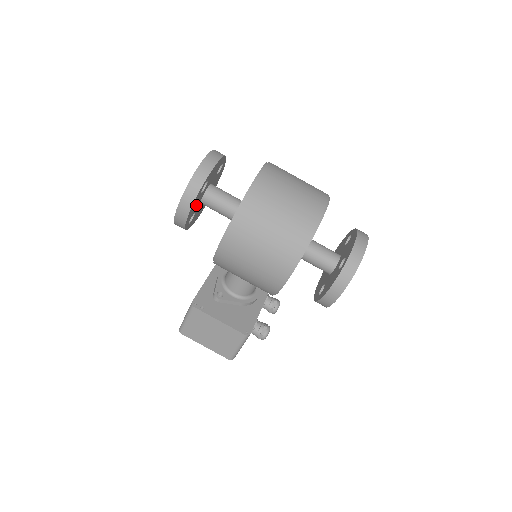
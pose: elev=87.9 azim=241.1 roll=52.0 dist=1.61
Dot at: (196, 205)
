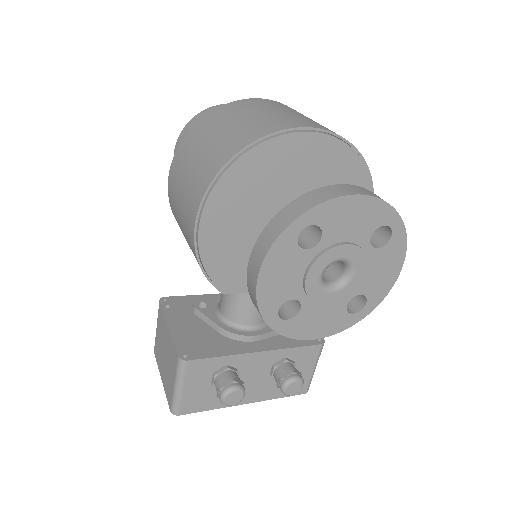
Dot at: occluded
